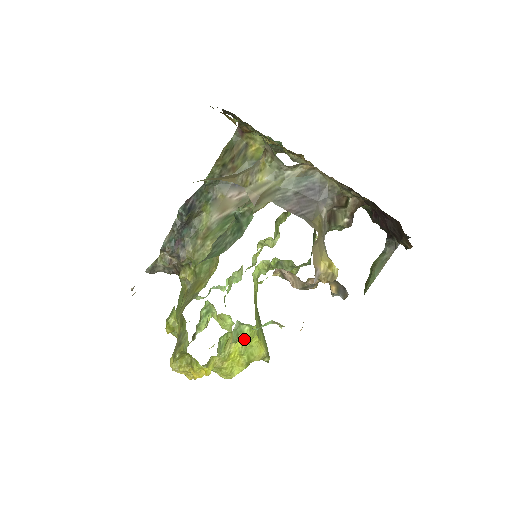
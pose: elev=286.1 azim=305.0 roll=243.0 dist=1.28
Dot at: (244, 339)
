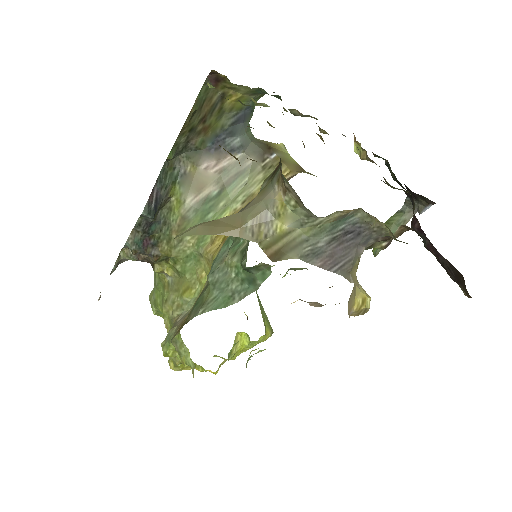
Dot at: (253, 345)
